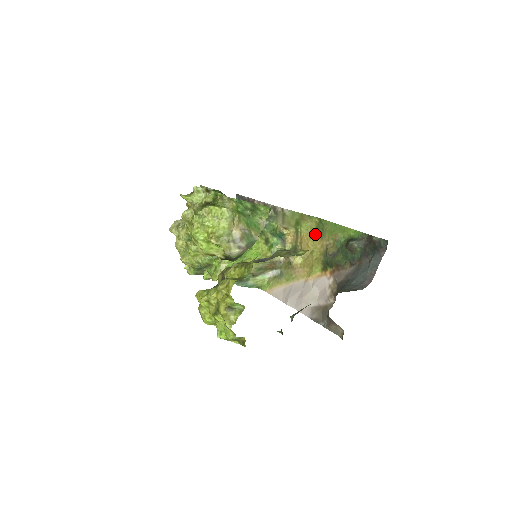
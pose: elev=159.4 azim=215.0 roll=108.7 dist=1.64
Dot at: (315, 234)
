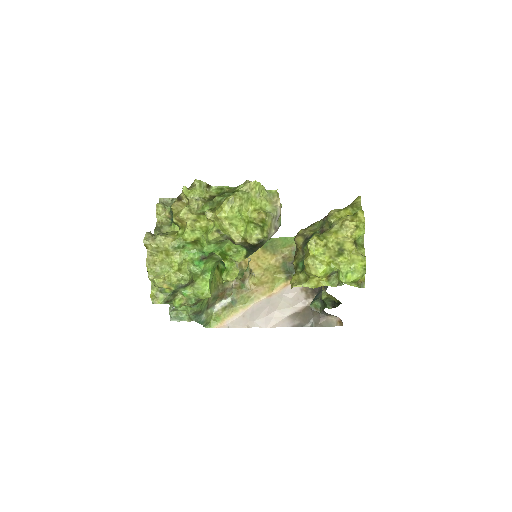
Dot at: (264, 253)
